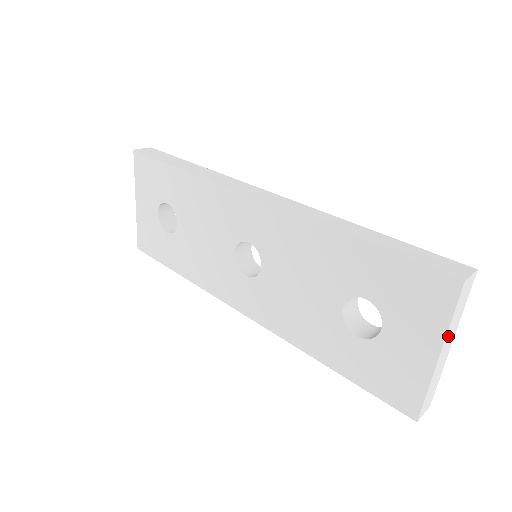
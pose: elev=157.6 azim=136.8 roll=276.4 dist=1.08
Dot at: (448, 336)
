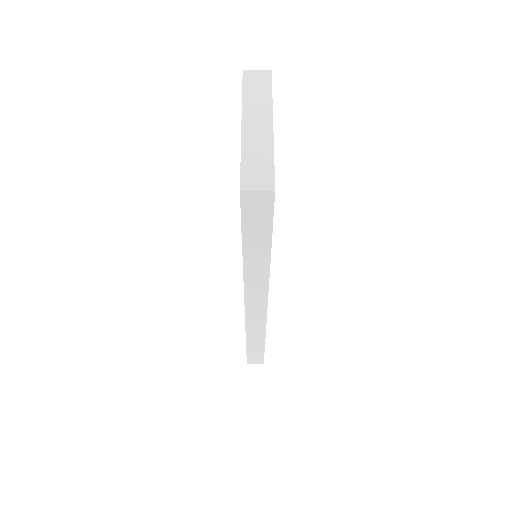
Dot at: (250, 110)
